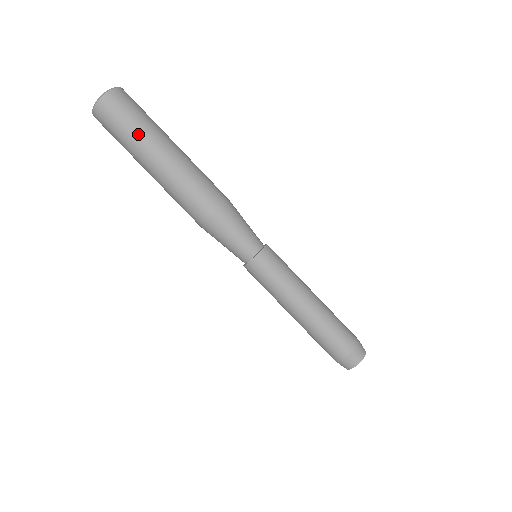
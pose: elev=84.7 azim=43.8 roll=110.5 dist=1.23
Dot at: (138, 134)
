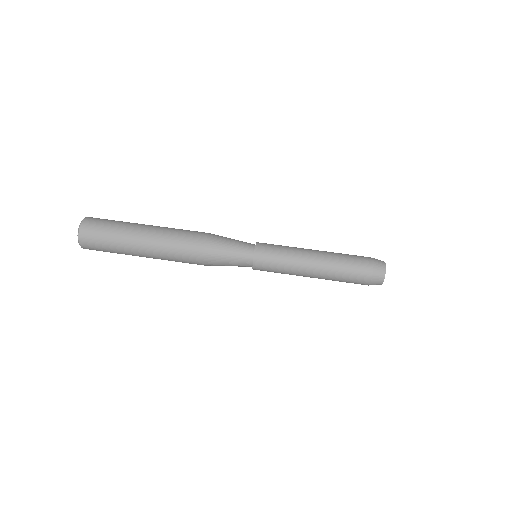
Dot at: (123, 223)
